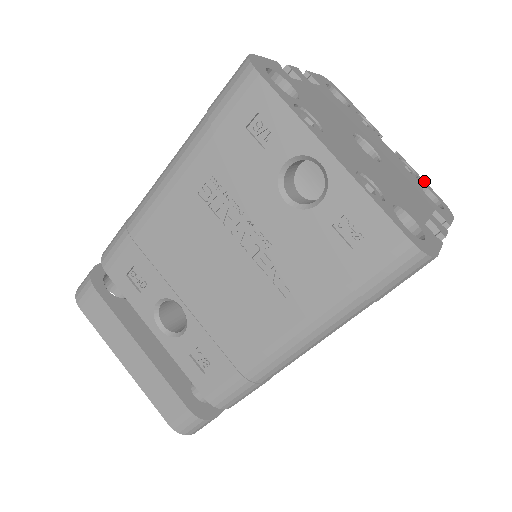
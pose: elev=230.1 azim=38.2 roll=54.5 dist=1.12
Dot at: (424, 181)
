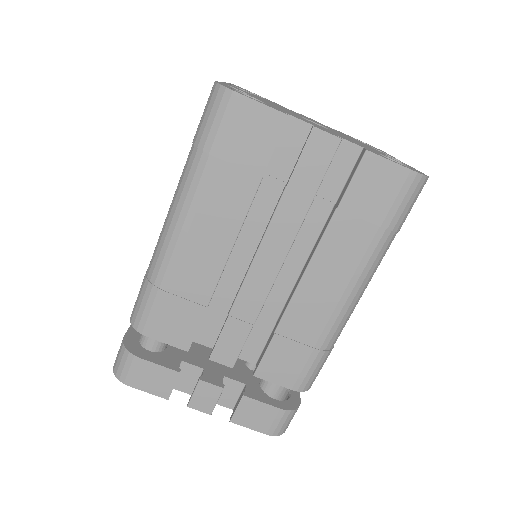
Dot at: (417, 170)
